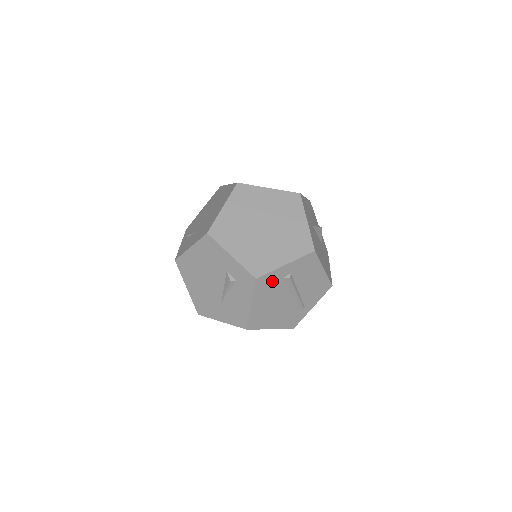
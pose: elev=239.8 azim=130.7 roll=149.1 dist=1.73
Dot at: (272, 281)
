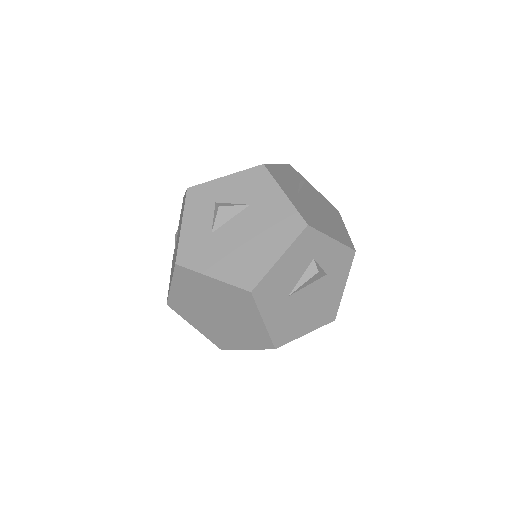
Dot at: occluded
